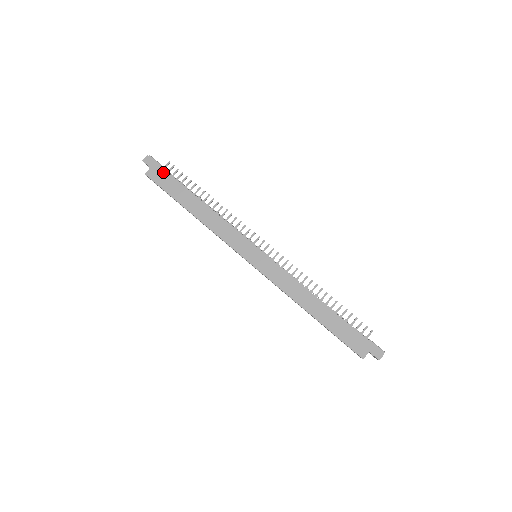
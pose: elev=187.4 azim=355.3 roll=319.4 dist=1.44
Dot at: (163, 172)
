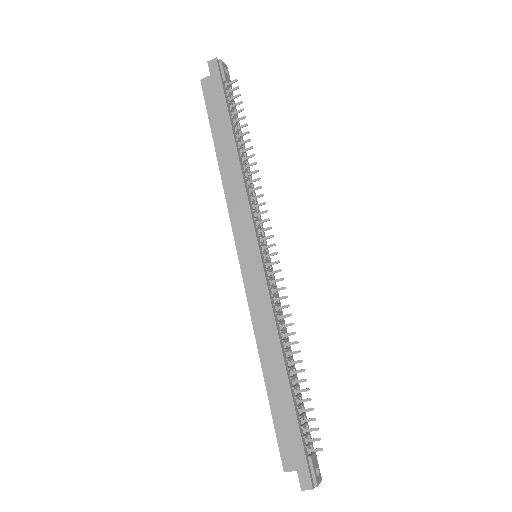
Dot at: (219, 88)
